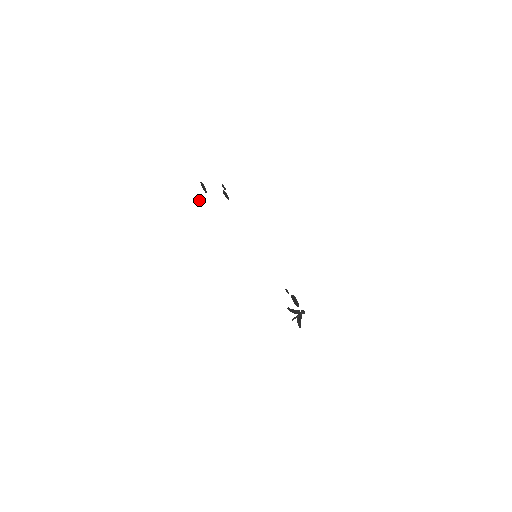
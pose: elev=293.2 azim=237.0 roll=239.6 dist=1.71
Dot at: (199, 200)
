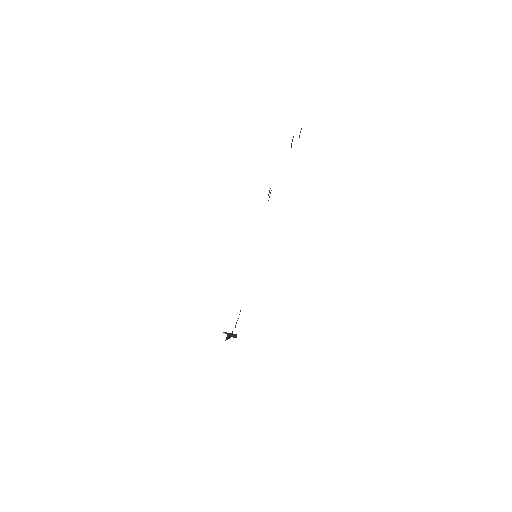
Dot at: occluded
